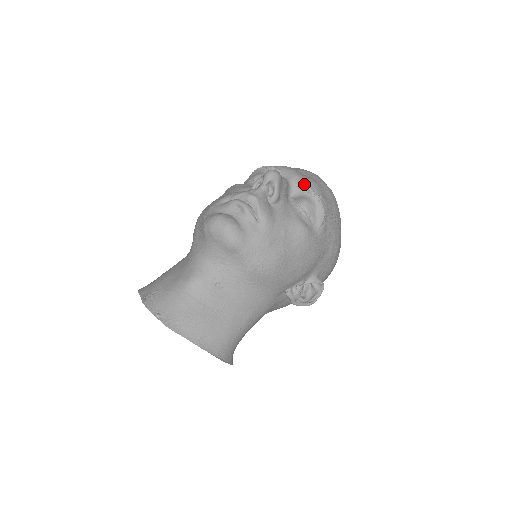
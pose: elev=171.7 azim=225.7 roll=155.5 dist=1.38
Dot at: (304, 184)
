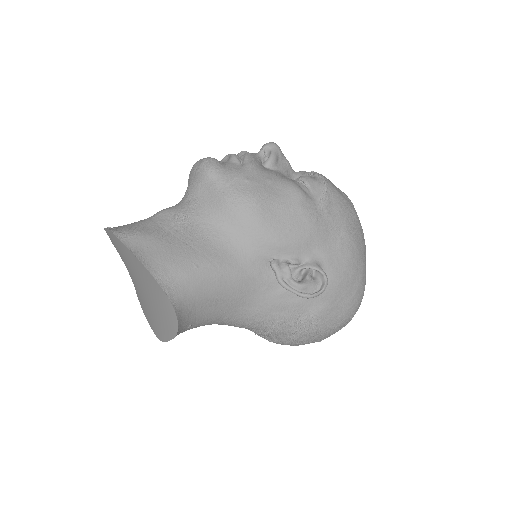
Dot at: (310, 172)
